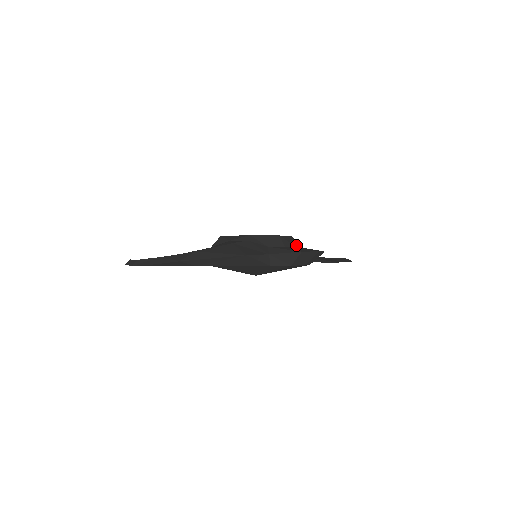
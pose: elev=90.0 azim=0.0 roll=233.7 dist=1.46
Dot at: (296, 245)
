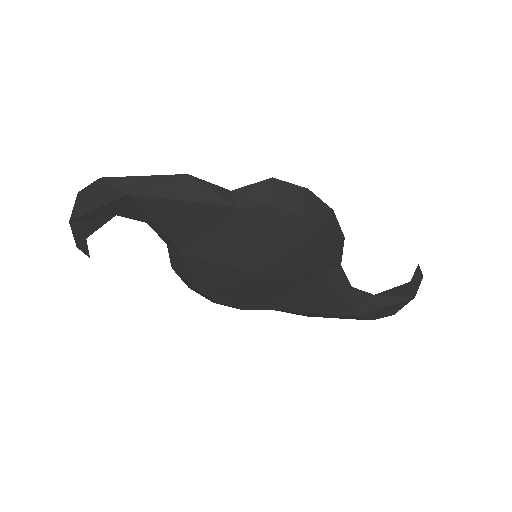
Dot at: occluded
